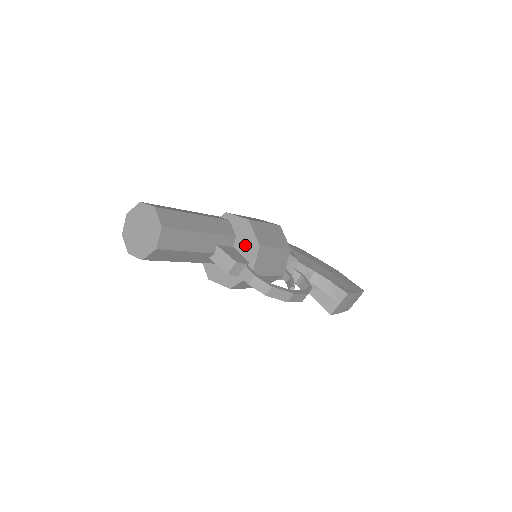
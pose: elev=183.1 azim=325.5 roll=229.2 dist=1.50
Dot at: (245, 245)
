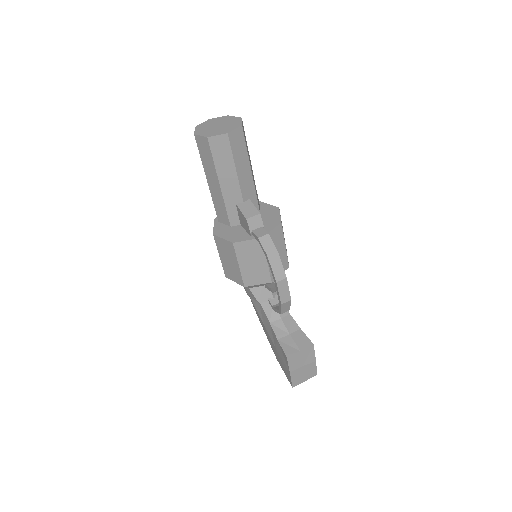
Dot at: (267, 220)
